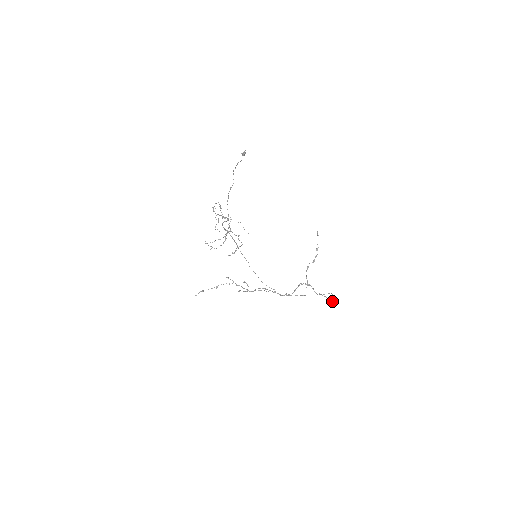
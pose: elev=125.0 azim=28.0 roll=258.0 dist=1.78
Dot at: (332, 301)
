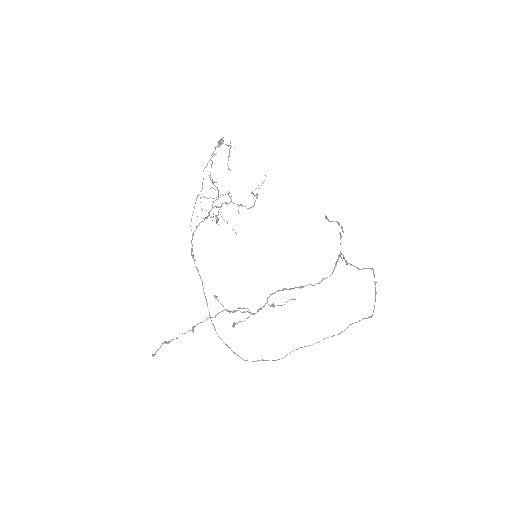
Dot at: (375, 294)
